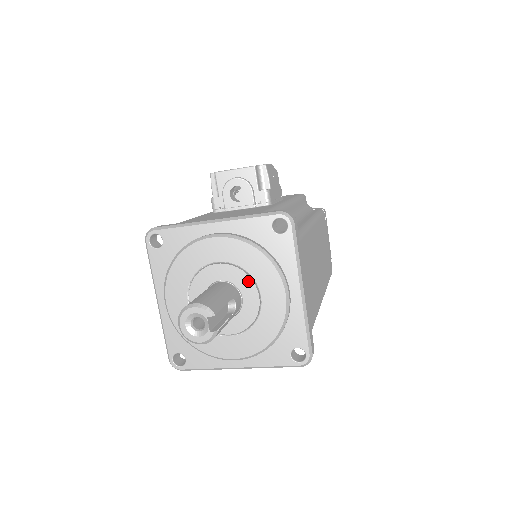
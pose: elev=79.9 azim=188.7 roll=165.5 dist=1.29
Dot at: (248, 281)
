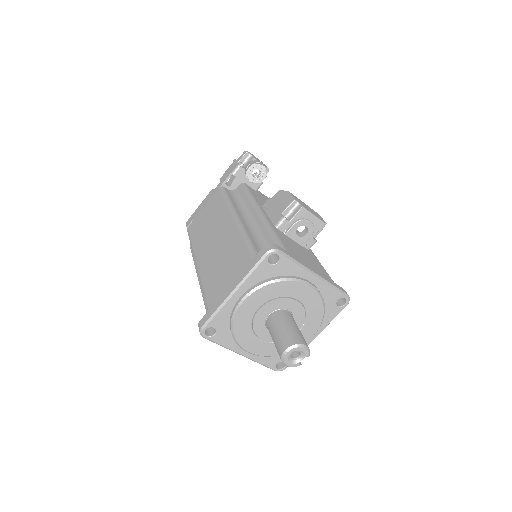
Dot at: (302, 320)
